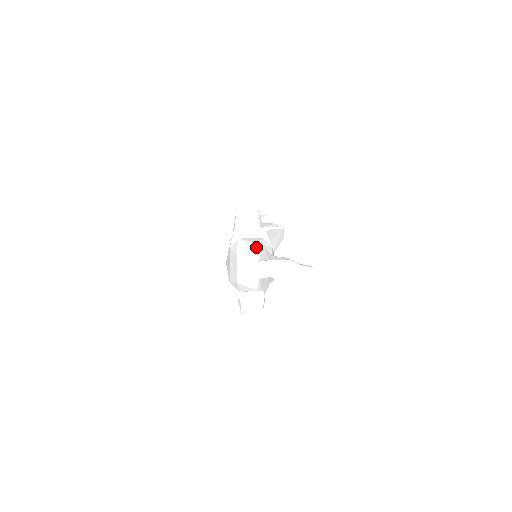
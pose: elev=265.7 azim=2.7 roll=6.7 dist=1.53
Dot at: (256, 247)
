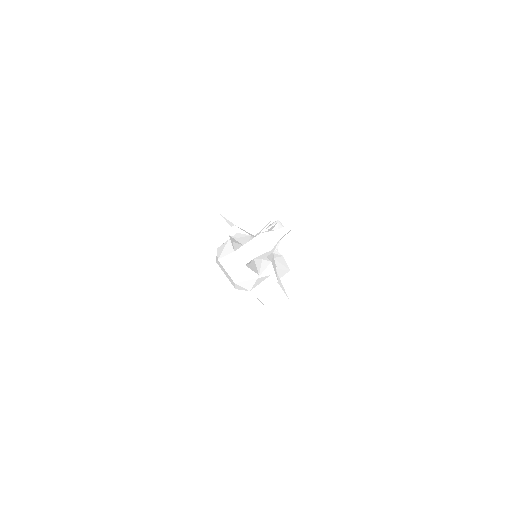
Dot at: (229, 243)
